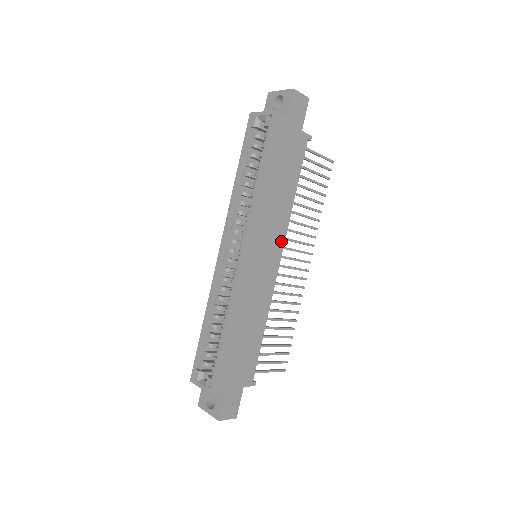
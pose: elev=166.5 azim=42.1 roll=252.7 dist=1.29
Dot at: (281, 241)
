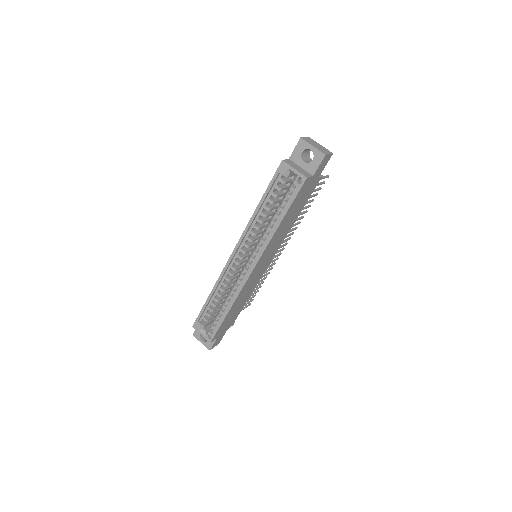
Dot at: (277, 249)
